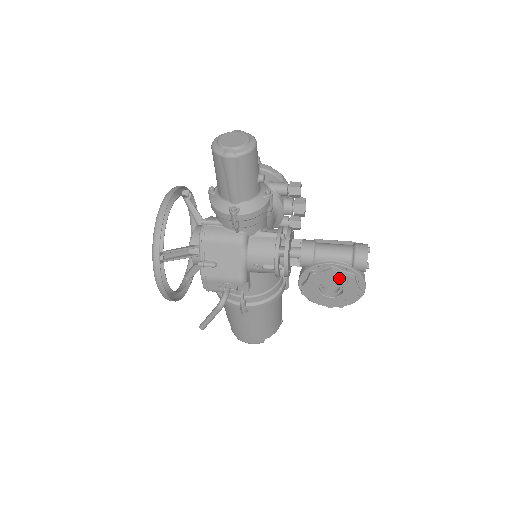
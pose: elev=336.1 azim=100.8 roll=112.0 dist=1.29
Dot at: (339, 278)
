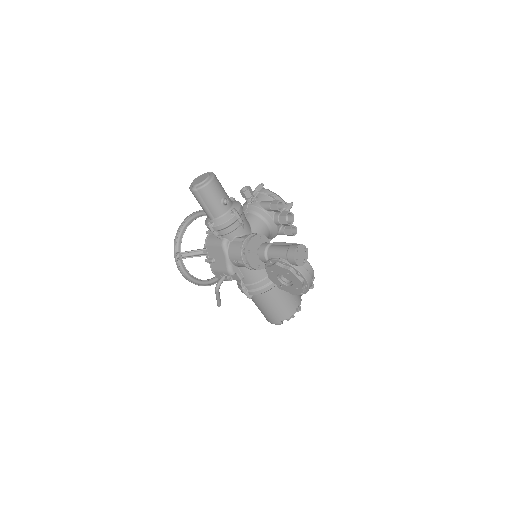
Dot at: (283, 271)
